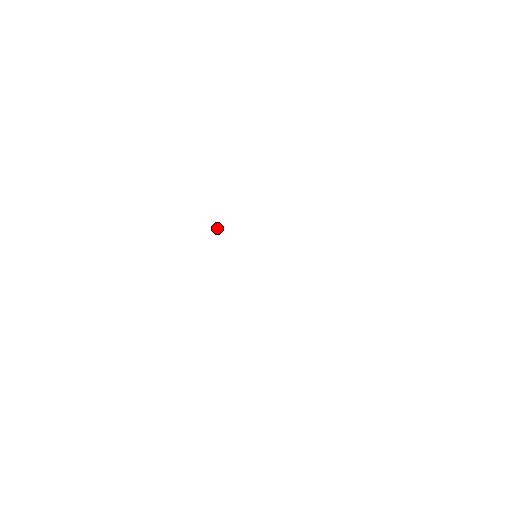
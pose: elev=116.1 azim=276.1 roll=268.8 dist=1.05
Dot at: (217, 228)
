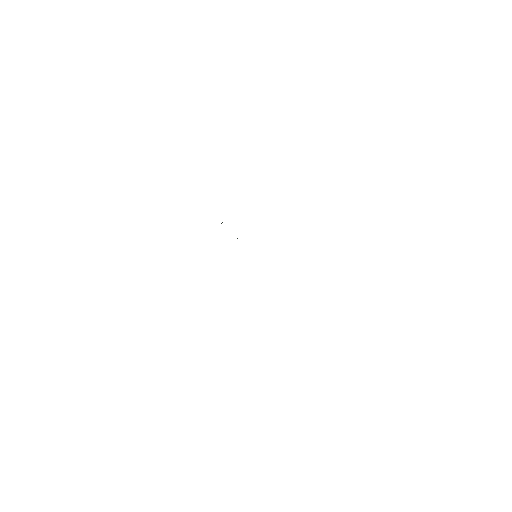
Dot at: occluded
